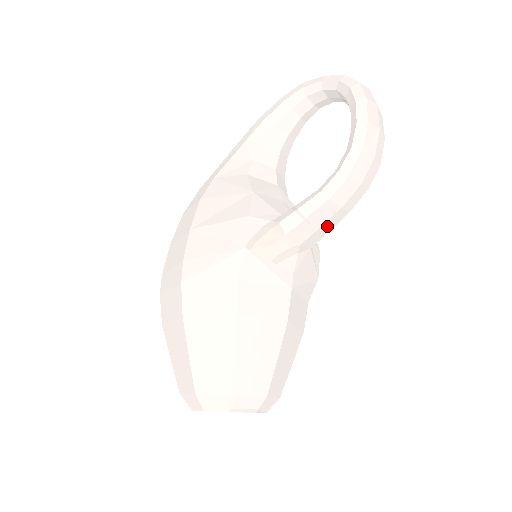
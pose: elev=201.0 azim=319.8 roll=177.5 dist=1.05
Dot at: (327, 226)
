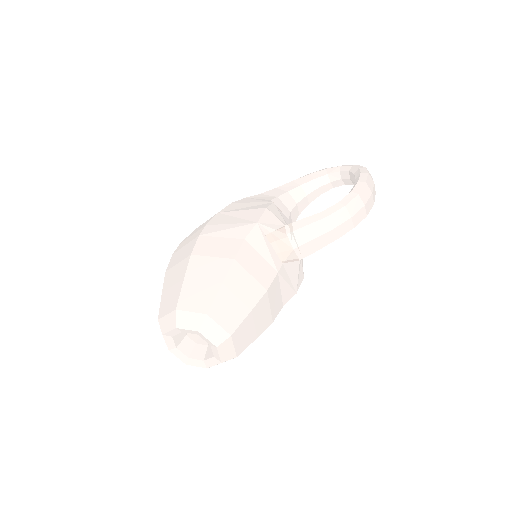
Dot at: (318, 243)
